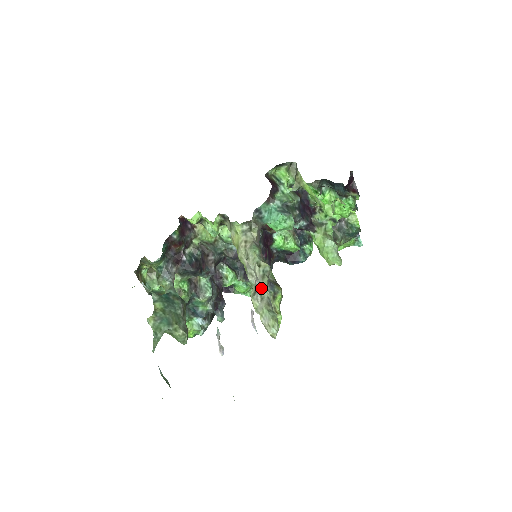
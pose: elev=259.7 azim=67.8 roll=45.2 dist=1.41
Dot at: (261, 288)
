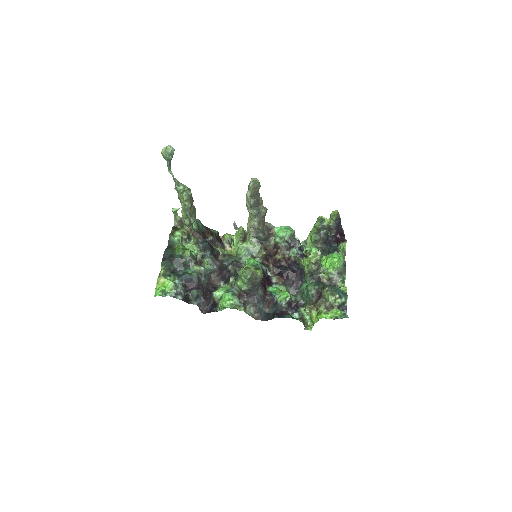
Dot at: occluded
